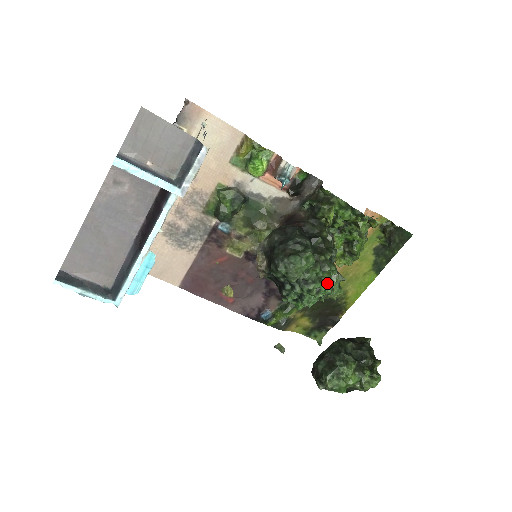
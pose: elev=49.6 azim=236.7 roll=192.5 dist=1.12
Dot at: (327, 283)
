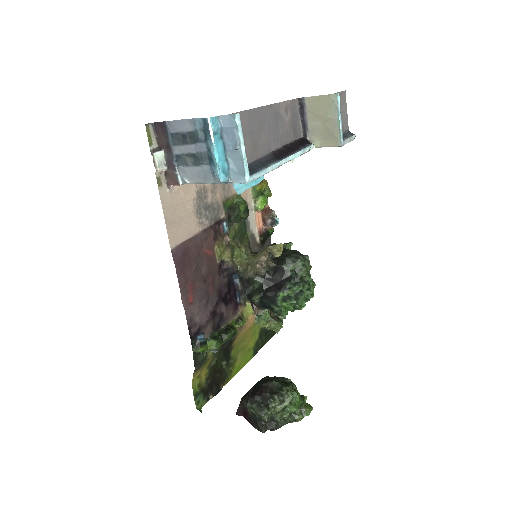
Dot at: occluded
